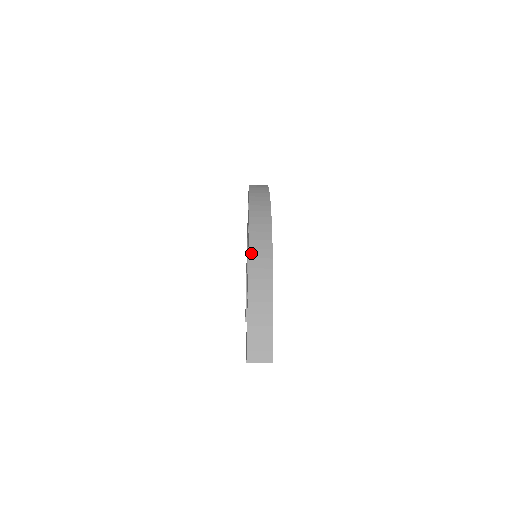
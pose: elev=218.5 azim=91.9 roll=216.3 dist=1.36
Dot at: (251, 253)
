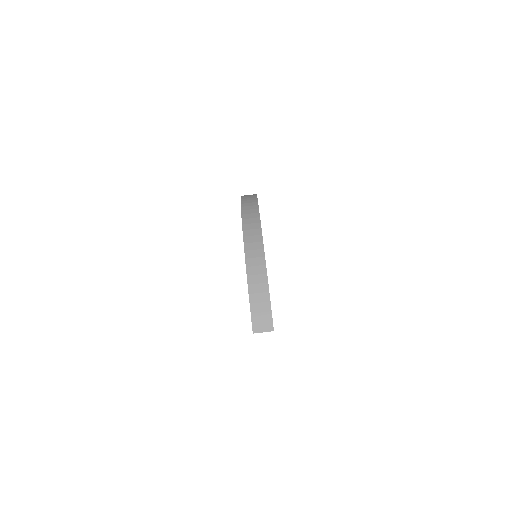
Dot at: (246, 247)
